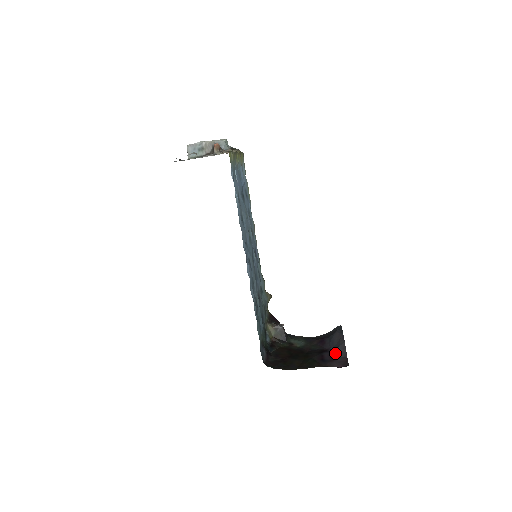
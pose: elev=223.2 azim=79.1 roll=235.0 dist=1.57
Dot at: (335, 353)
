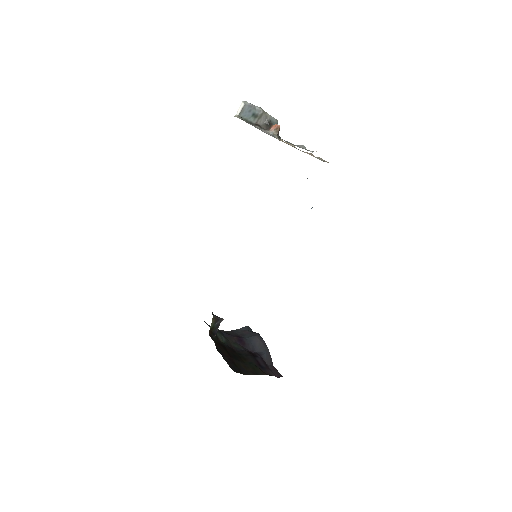
Dot at: (264, 359)
